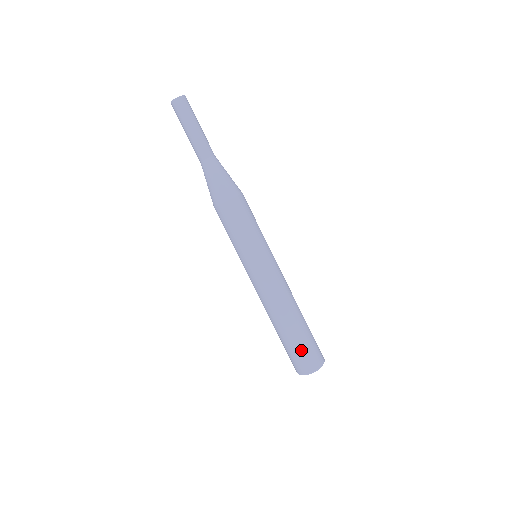
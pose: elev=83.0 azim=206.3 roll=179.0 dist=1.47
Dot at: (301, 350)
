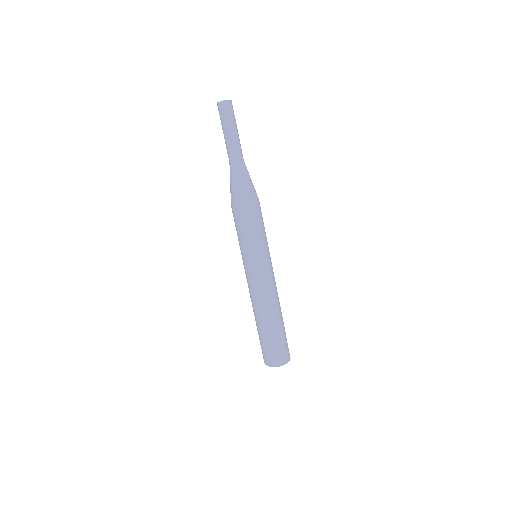
Dot at: (263, 345)
